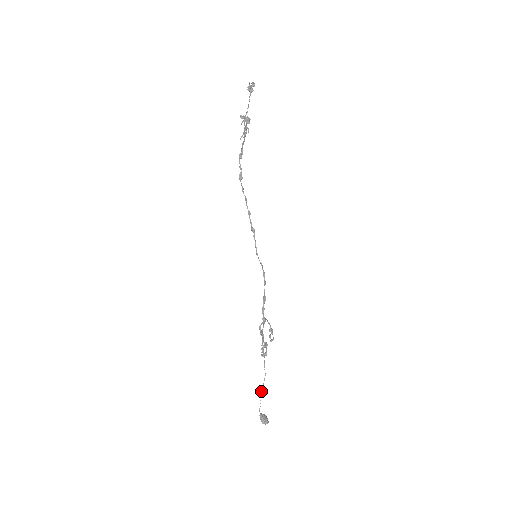
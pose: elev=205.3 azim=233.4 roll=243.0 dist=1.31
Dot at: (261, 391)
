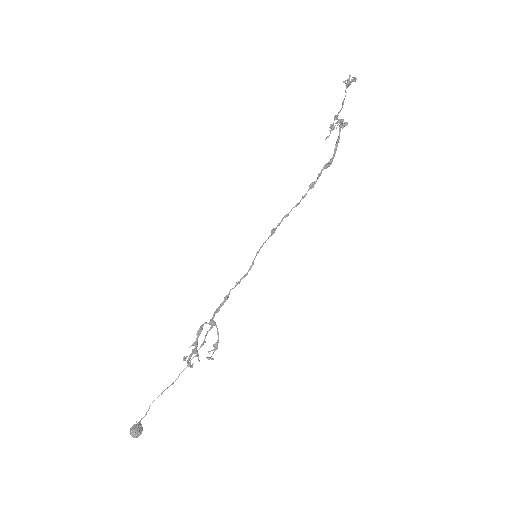
Dot at: (157, 397)
